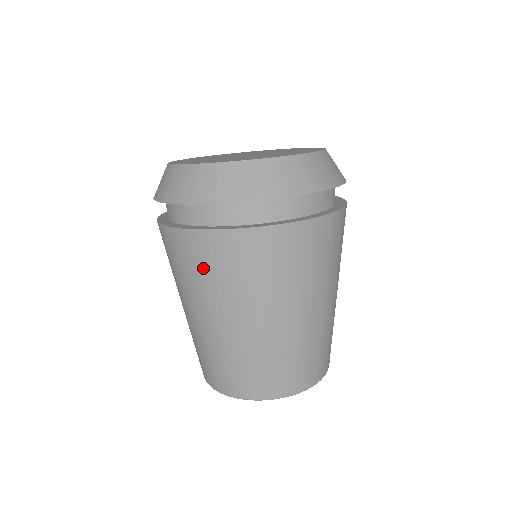
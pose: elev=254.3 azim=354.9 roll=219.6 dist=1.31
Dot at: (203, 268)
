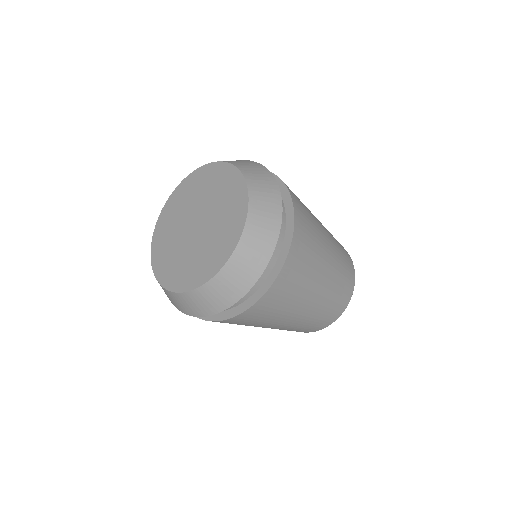
Dot at: occluded
